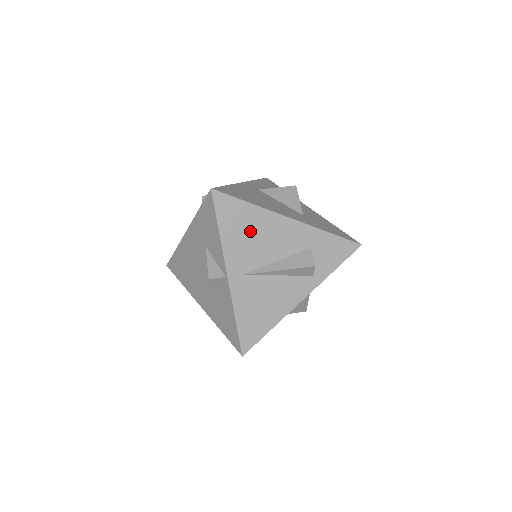
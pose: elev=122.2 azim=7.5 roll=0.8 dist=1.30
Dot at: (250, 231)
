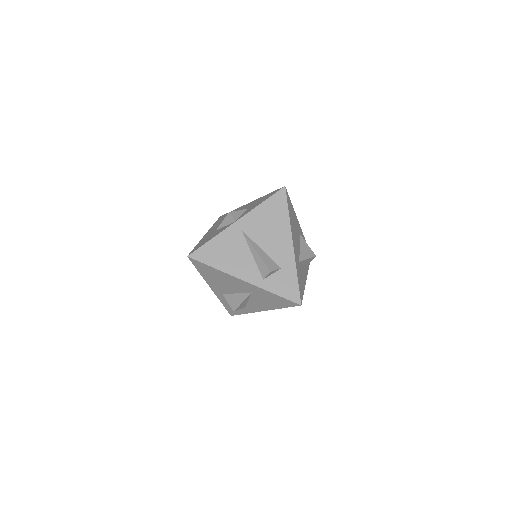
Dot at: (272, 222)
